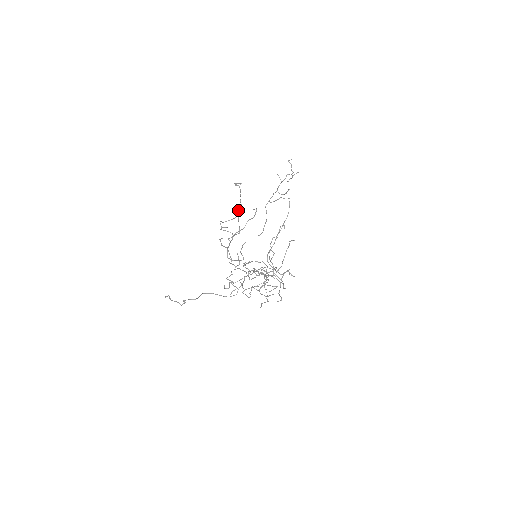
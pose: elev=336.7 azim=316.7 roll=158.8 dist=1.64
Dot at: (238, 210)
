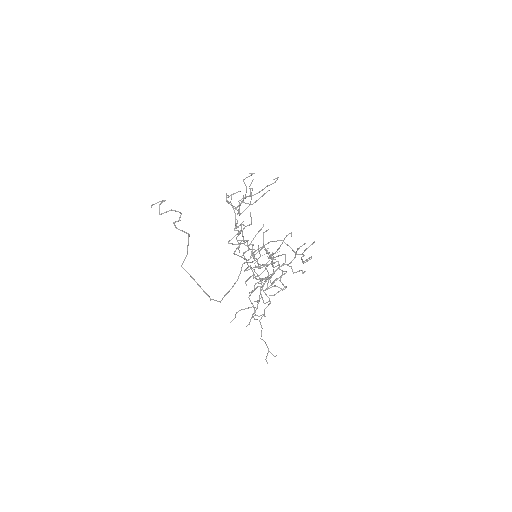
Dot at: (245, 197)
